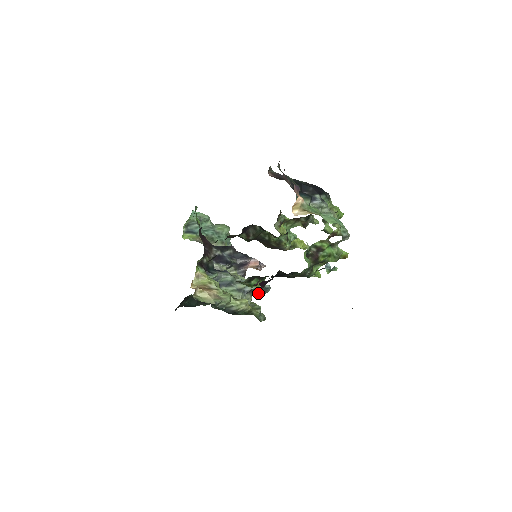
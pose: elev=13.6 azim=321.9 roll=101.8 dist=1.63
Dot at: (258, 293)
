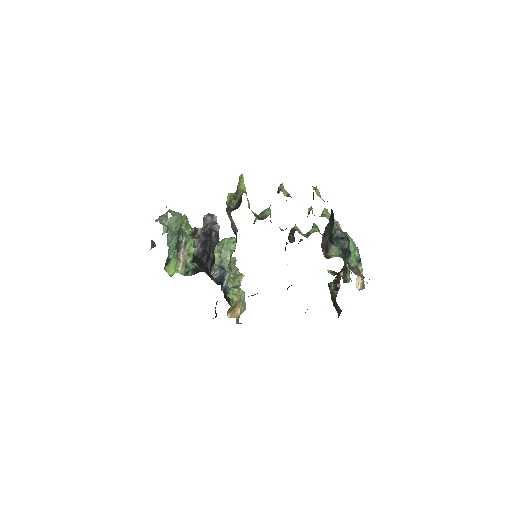
Dot at: occluded
